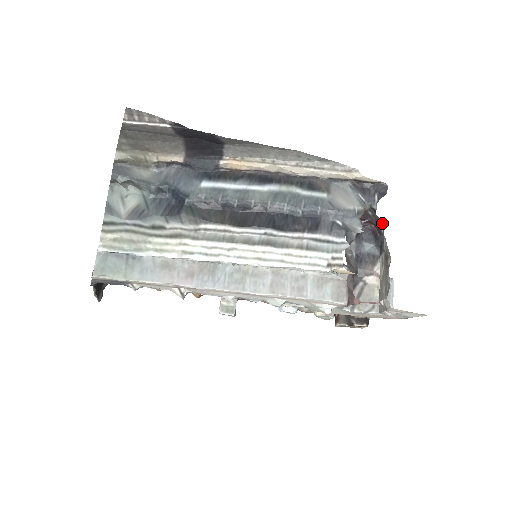
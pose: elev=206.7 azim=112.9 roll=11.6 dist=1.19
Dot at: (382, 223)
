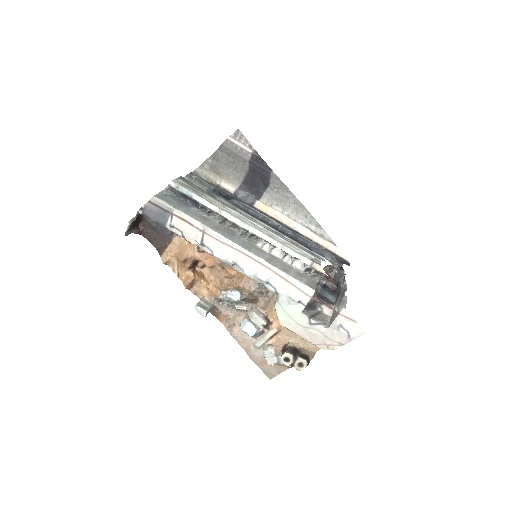
Dot at: (344, 275)
